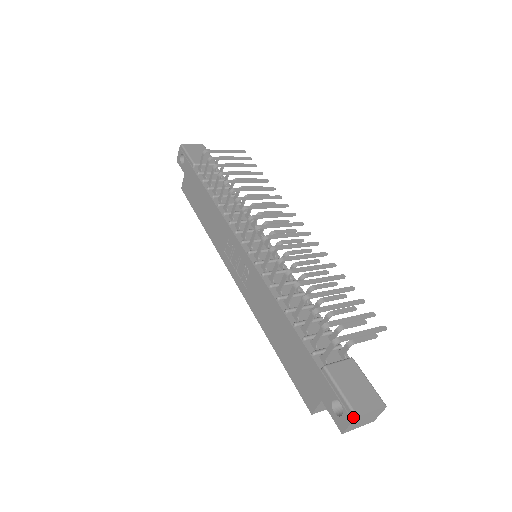
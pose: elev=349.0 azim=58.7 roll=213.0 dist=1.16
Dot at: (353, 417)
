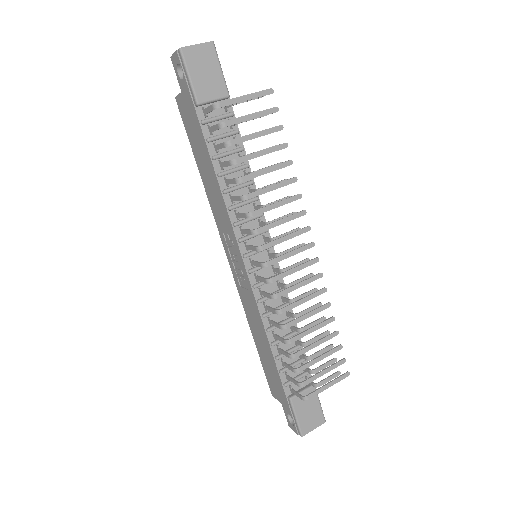
Dot at: (299, 434)
